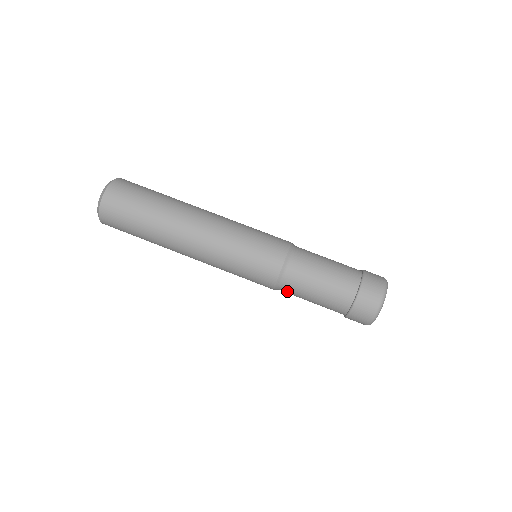
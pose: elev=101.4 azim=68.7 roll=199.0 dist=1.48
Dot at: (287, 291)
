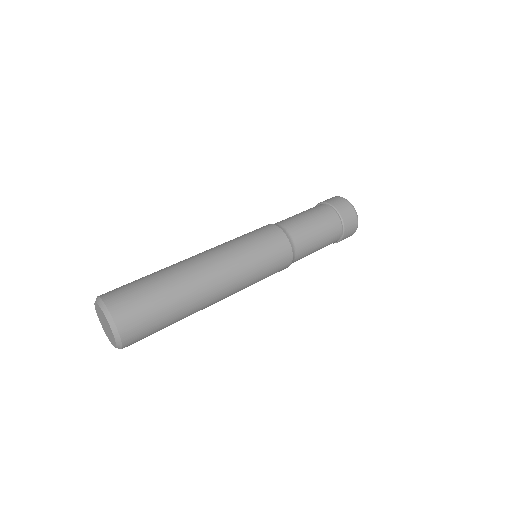
Dot at: (298, 238)
